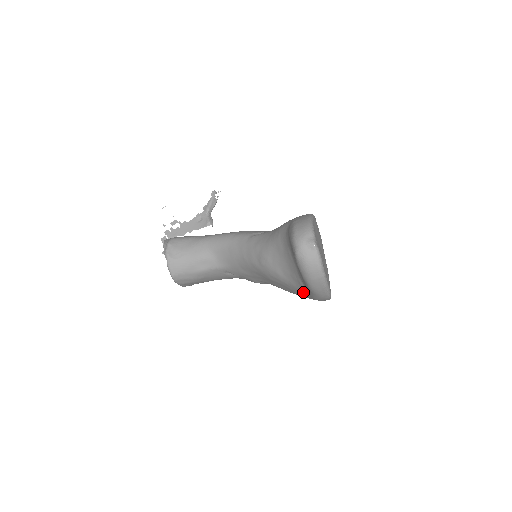
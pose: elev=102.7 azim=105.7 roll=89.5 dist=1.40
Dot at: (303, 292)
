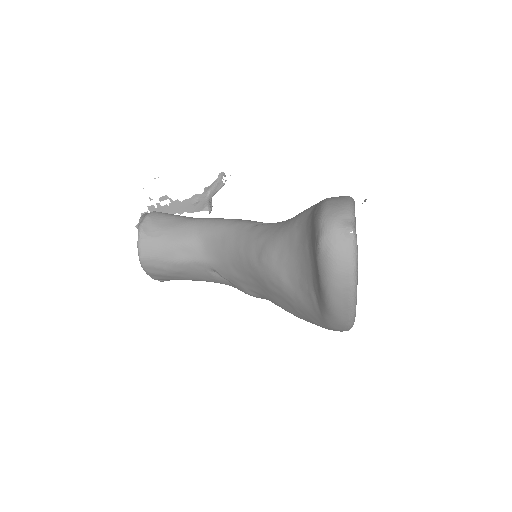
Dot at: (312, 312)
